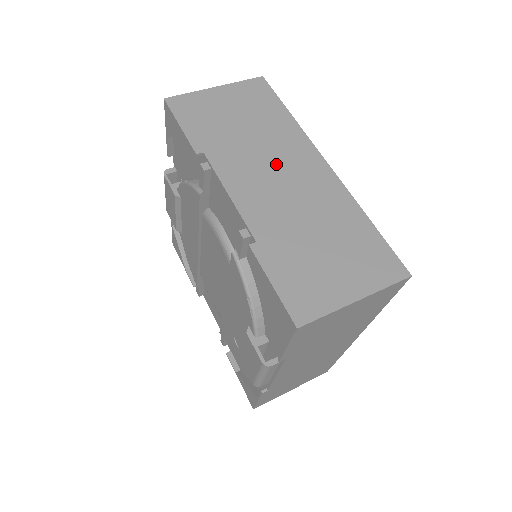
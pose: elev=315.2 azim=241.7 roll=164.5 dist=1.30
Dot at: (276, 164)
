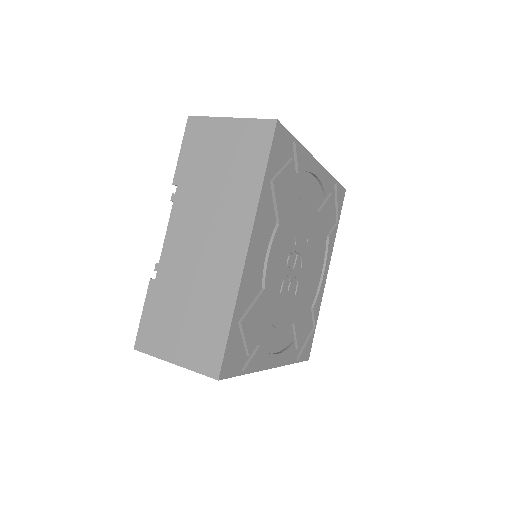
Dot at: (212, 225)
